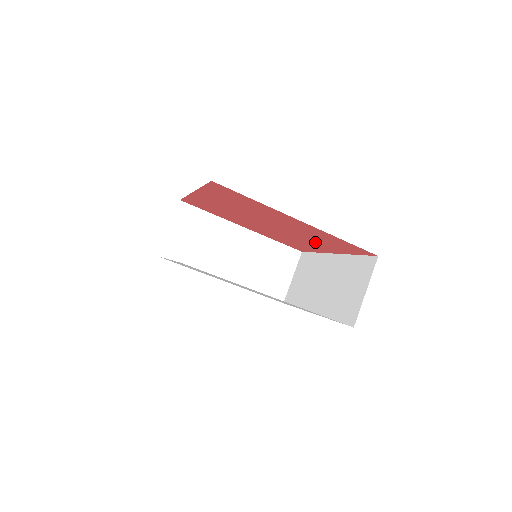
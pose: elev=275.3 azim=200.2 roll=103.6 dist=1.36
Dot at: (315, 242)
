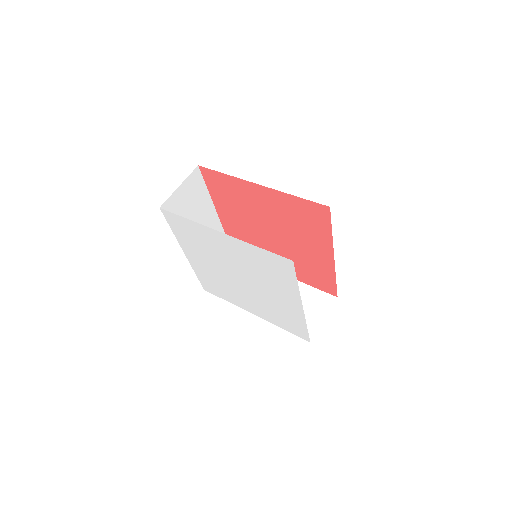
Dot at: occluded
